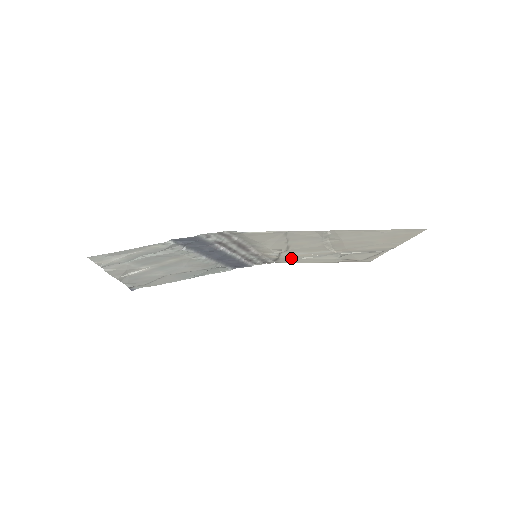
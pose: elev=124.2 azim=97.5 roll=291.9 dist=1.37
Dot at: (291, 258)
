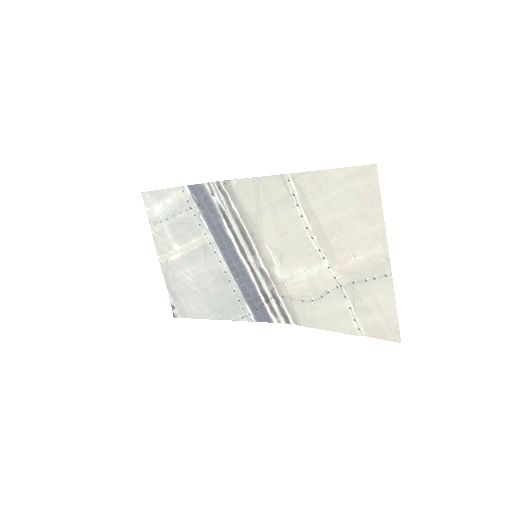
Dot at: (302, 300)
